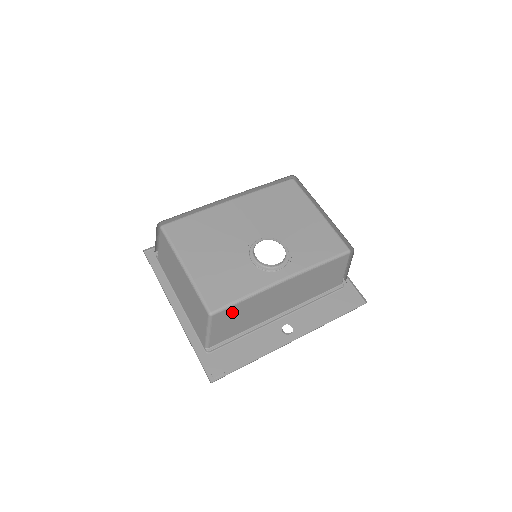
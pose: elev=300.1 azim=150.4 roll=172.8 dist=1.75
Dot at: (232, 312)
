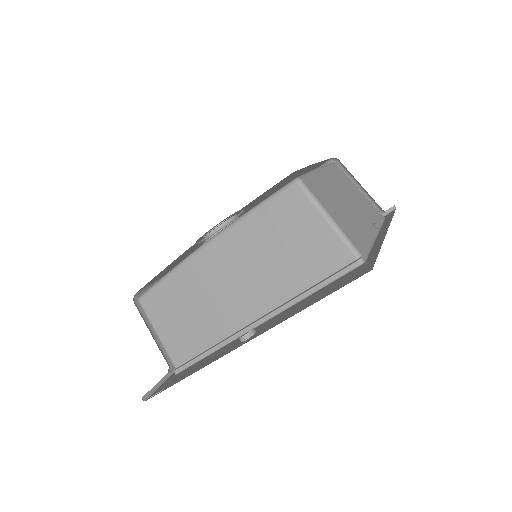
Dot at: (163, 299)
